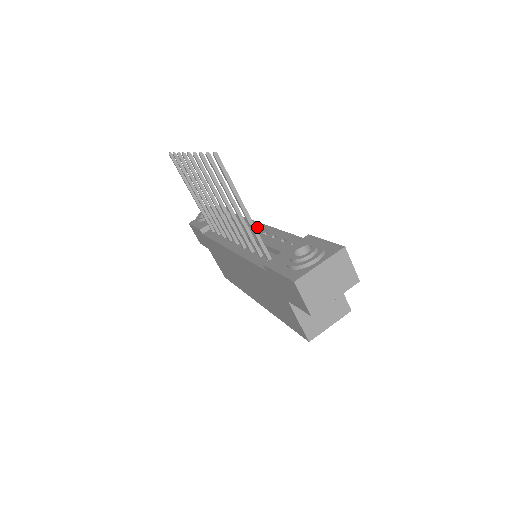
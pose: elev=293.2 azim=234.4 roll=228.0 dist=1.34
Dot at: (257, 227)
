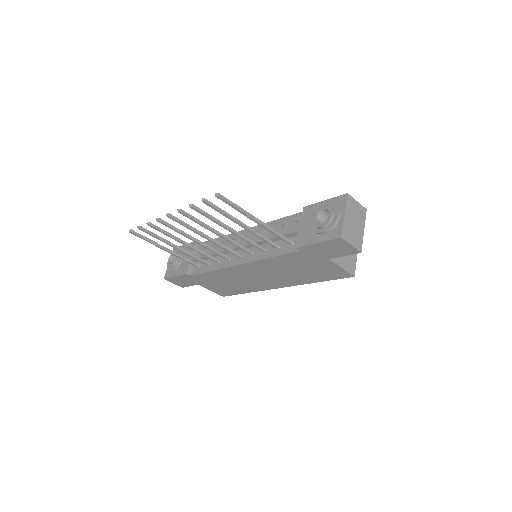
Dot at: occluded
